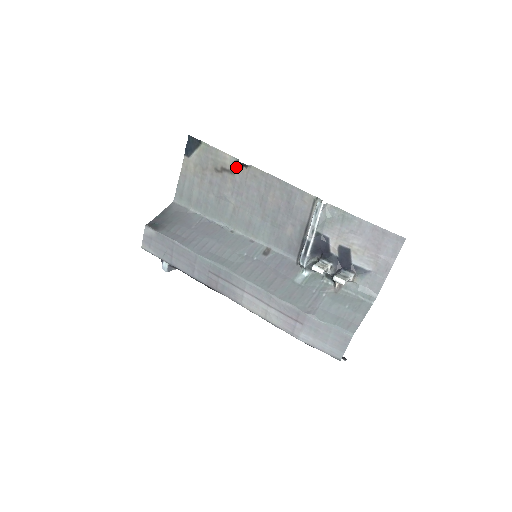
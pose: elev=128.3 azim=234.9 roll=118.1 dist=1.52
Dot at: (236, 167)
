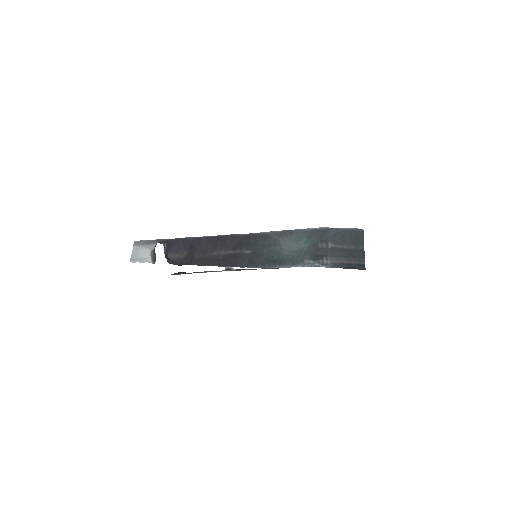
Dot at: (222, 270)
